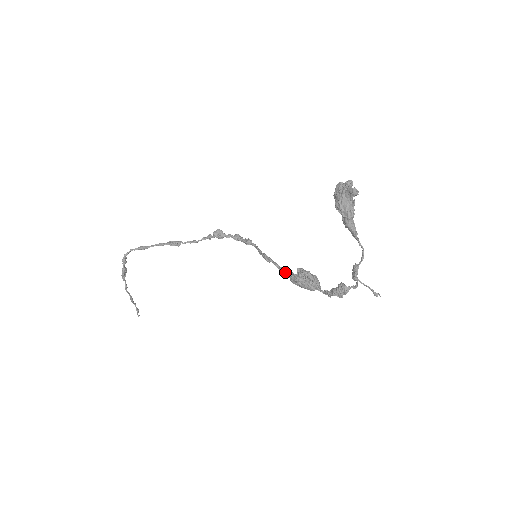
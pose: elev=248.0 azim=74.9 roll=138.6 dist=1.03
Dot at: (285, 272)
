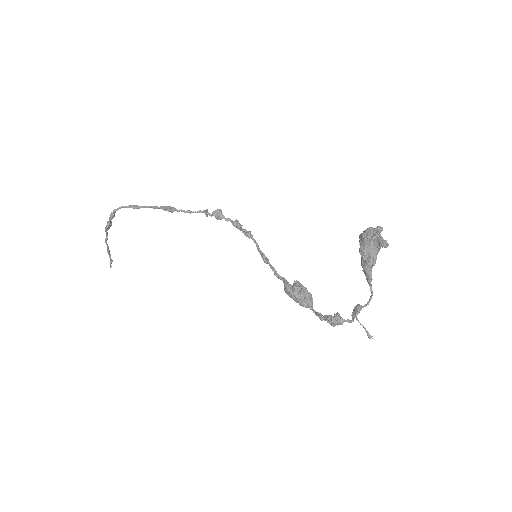
Dot at: (280, 279)
